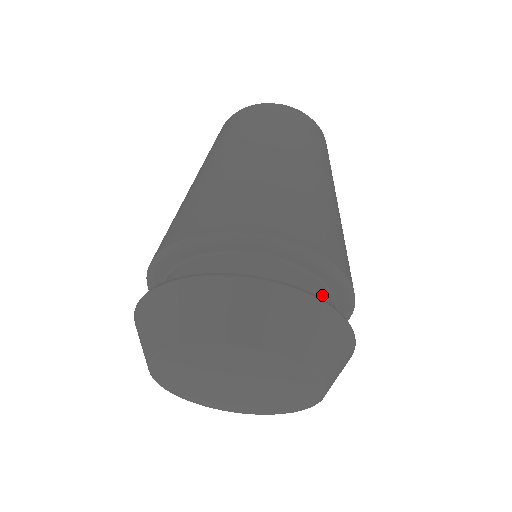
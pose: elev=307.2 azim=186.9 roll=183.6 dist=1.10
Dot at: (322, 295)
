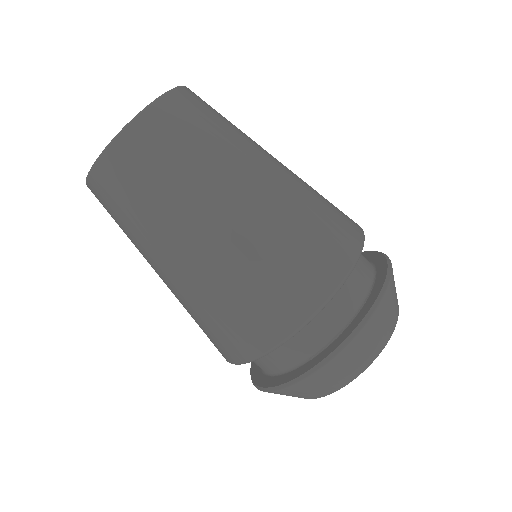
Dot at: (353, 284)
